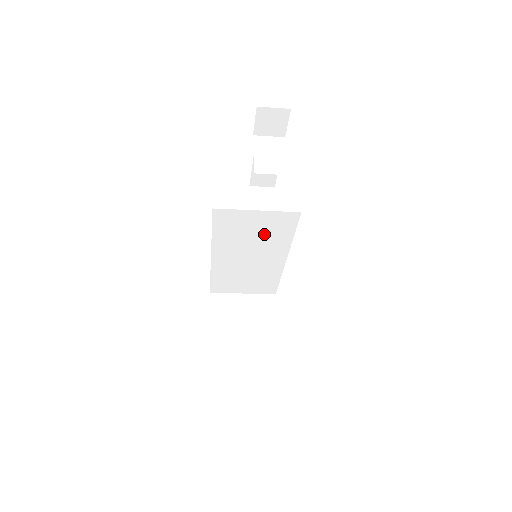
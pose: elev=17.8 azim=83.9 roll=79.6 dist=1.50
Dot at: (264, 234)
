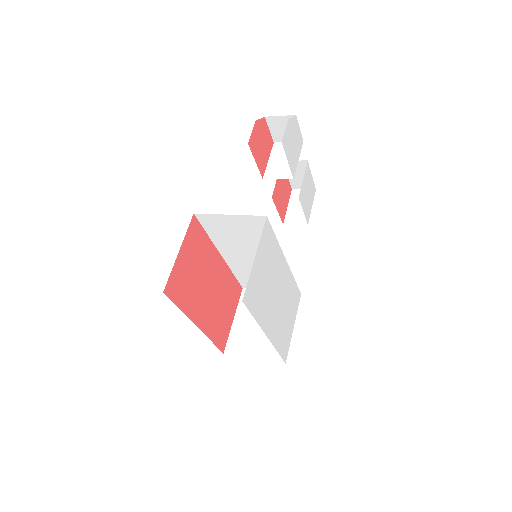
Dot at: (250, 236)
